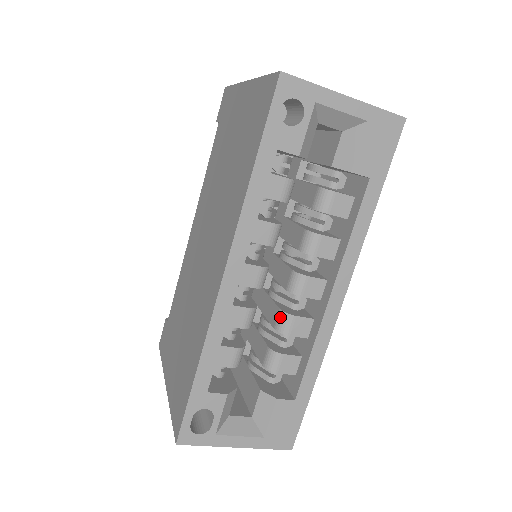
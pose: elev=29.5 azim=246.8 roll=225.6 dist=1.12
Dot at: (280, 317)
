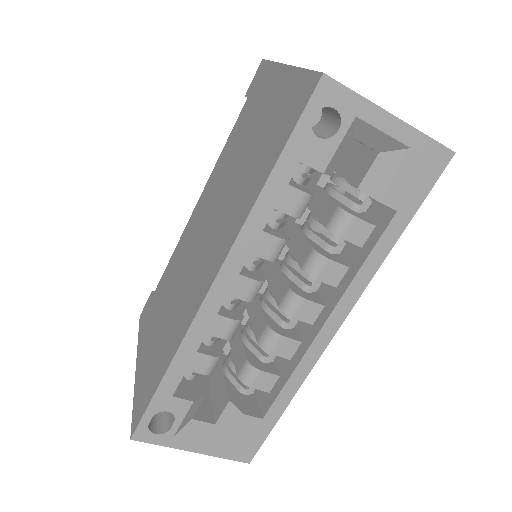
Dot at: (266, 333)
